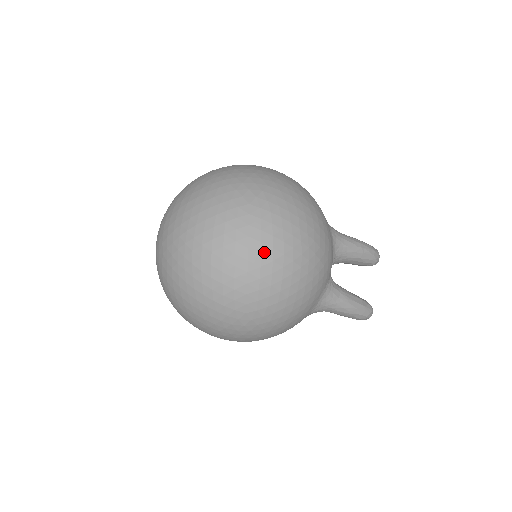
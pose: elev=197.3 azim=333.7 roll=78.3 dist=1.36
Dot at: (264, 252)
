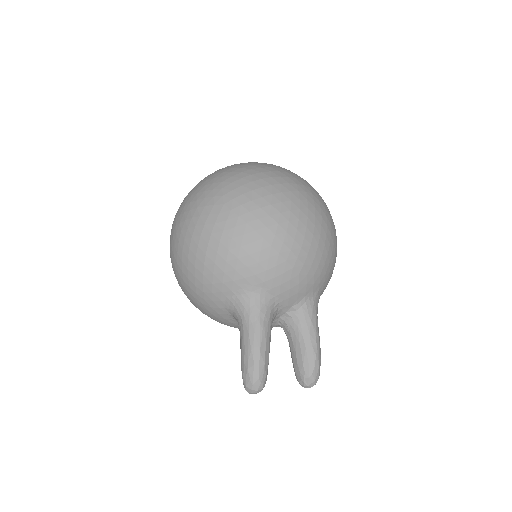
Dot at: (285, 194)
